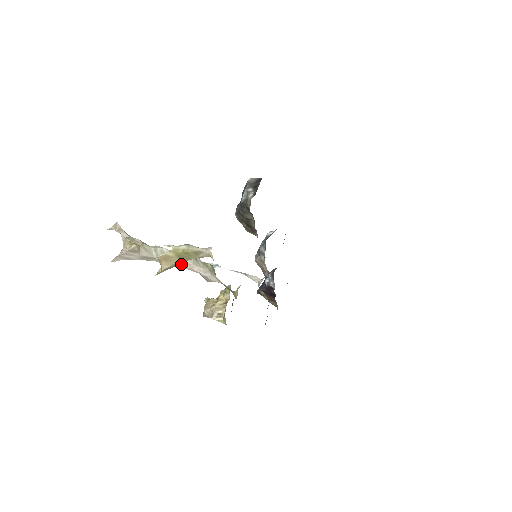
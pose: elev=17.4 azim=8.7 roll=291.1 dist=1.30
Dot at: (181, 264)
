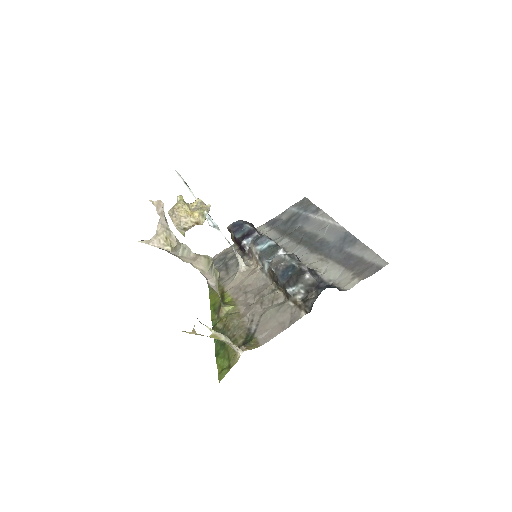
Dot at: (197, 268)
